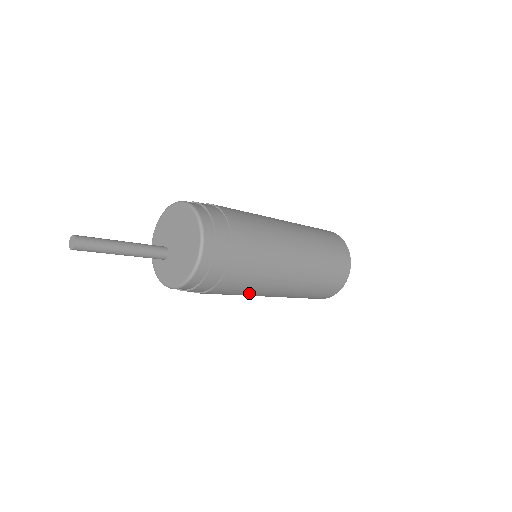
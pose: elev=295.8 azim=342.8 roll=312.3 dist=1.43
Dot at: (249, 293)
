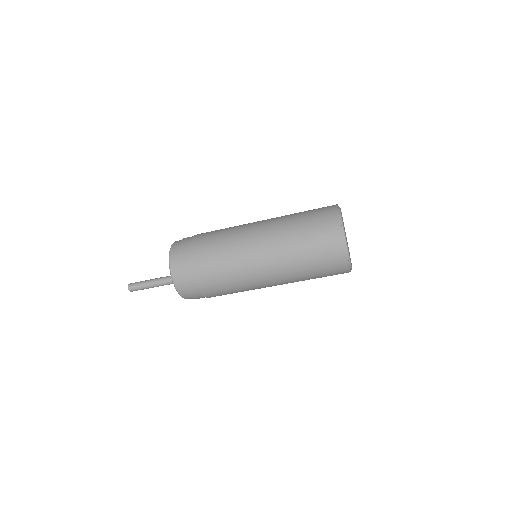
Dot at: (242, 288)
